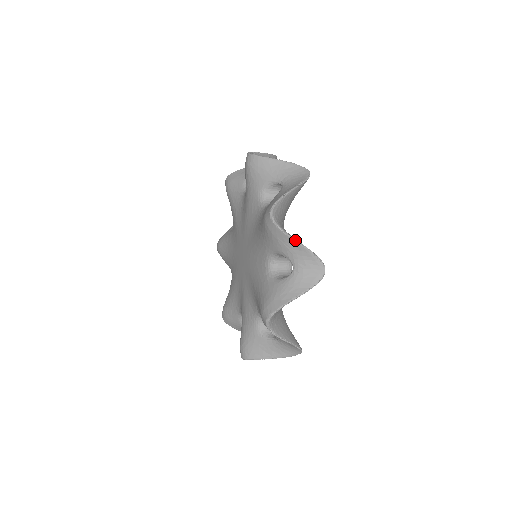
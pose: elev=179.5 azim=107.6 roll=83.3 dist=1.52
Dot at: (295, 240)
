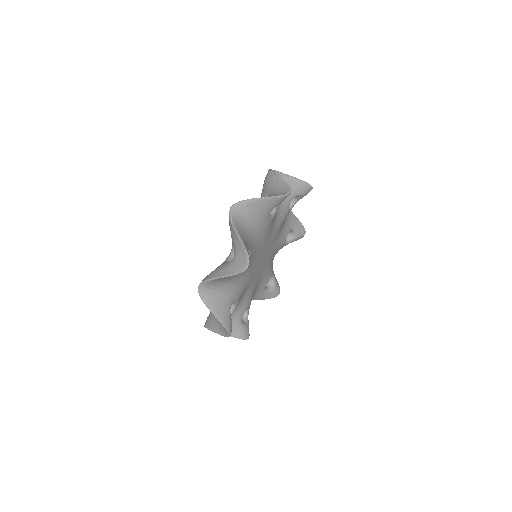
Dot at: (236, 232)
